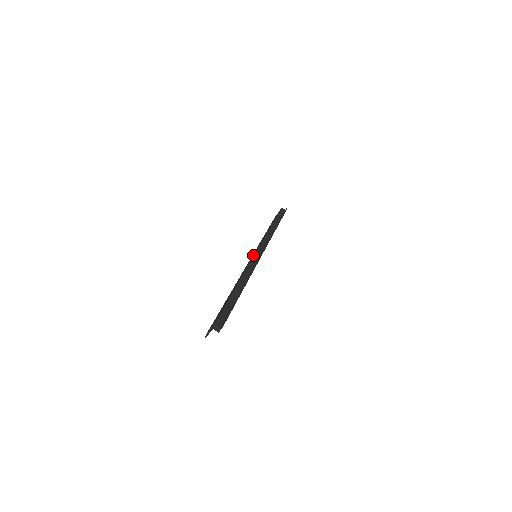
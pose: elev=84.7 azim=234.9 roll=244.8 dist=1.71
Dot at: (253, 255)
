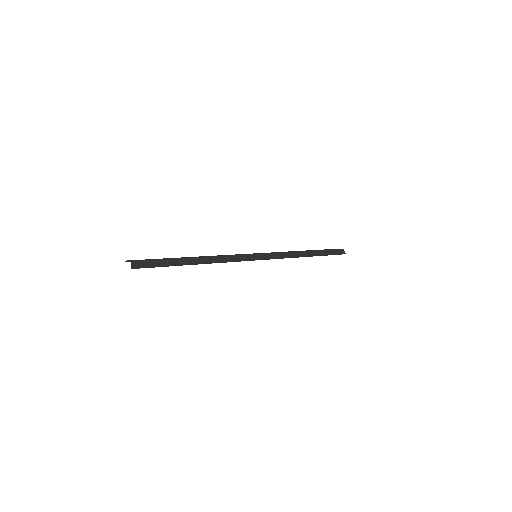
Dot at: occluded
